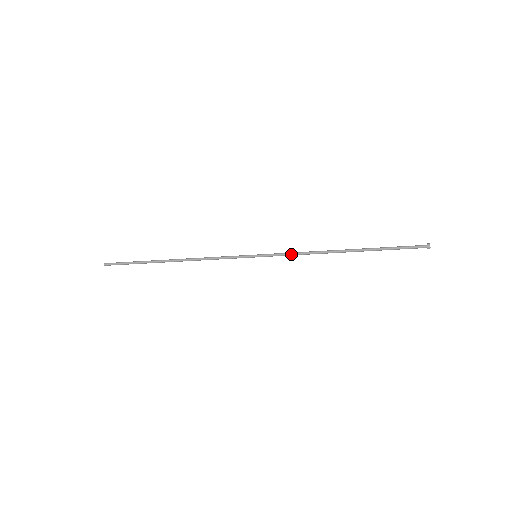
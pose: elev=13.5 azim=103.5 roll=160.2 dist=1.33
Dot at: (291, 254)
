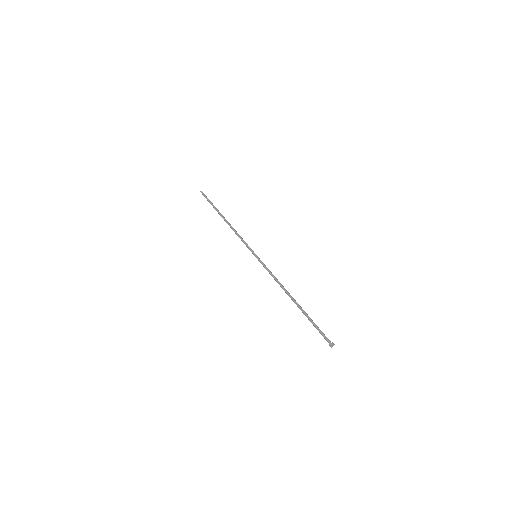
Dot at: (269, 273)
